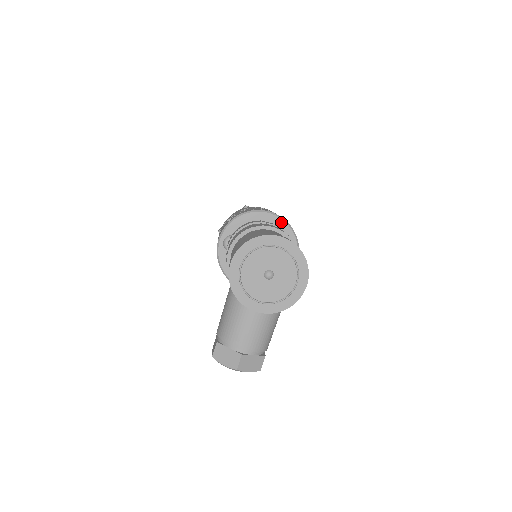
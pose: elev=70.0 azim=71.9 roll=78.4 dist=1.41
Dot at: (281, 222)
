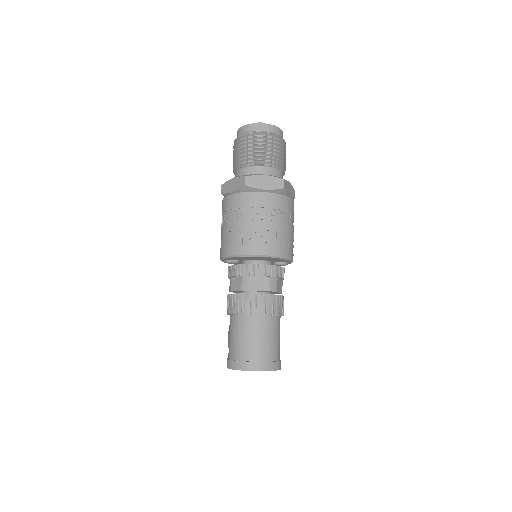
Dot at: (274, 258)
